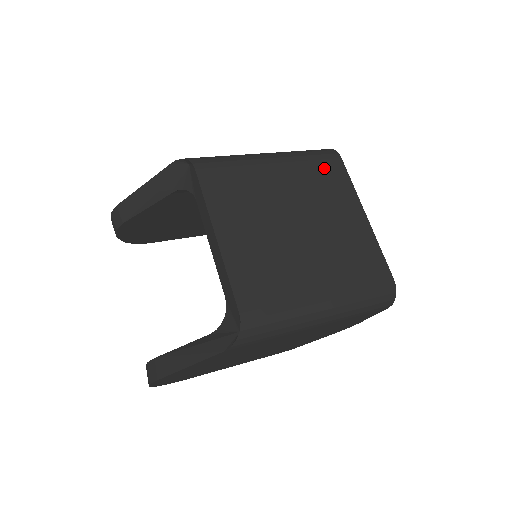
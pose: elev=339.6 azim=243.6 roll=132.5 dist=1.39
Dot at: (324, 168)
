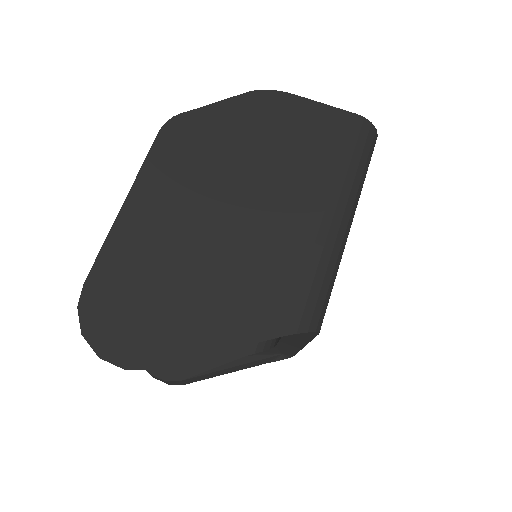
Dot at: occluded
